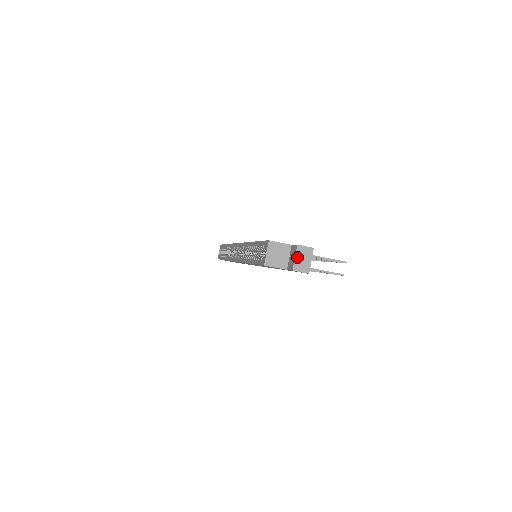
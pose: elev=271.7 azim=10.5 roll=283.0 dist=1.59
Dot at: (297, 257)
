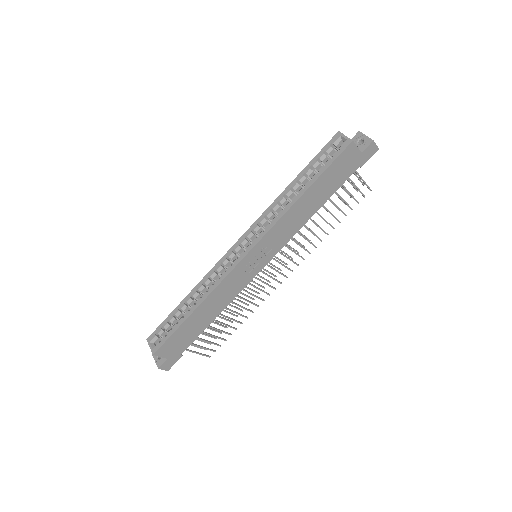
Dot at: (366, 136)
